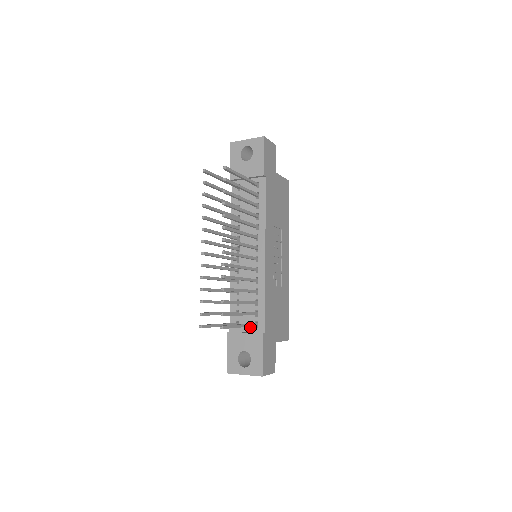
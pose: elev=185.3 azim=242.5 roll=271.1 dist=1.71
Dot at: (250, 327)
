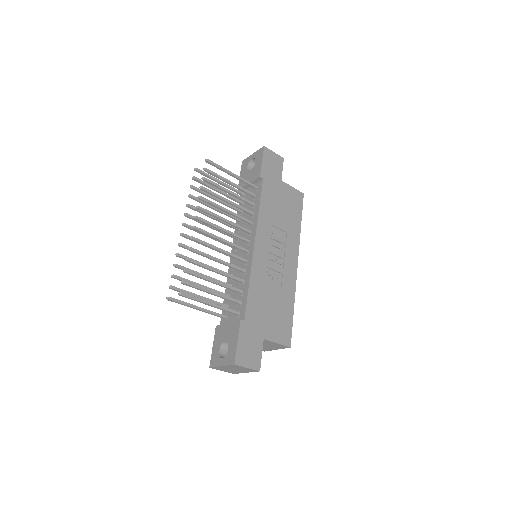
Dot at: (234, 318)
